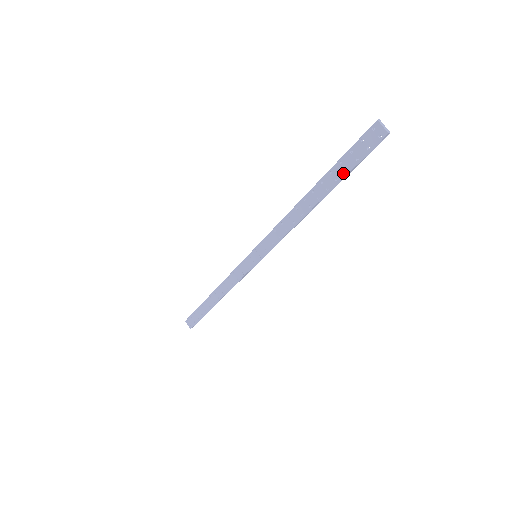
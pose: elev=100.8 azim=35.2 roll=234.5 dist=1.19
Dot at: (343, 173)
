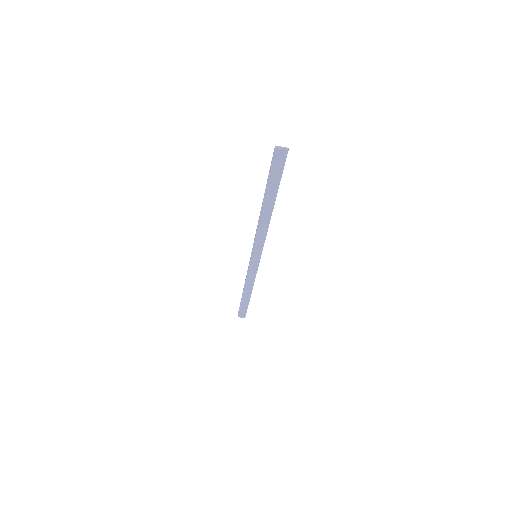
Dot at: (277, 184)
